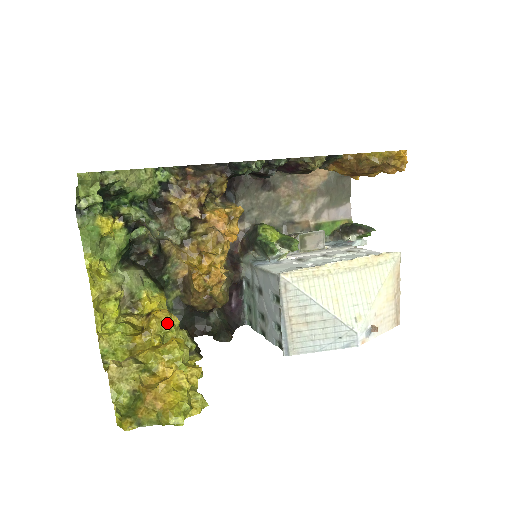
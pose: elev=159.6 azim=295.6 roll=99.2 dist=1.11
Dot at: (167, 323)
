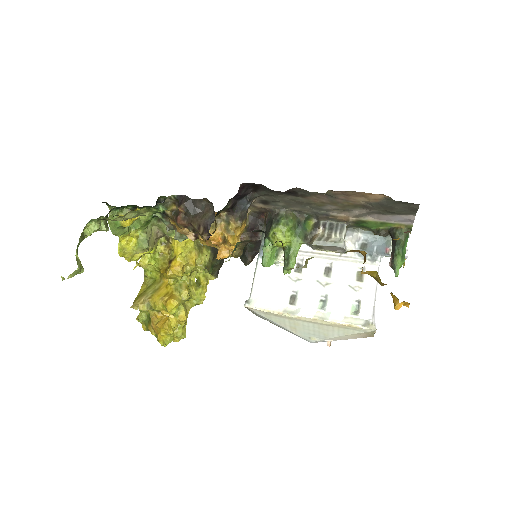
Dot at: (178, 276)
